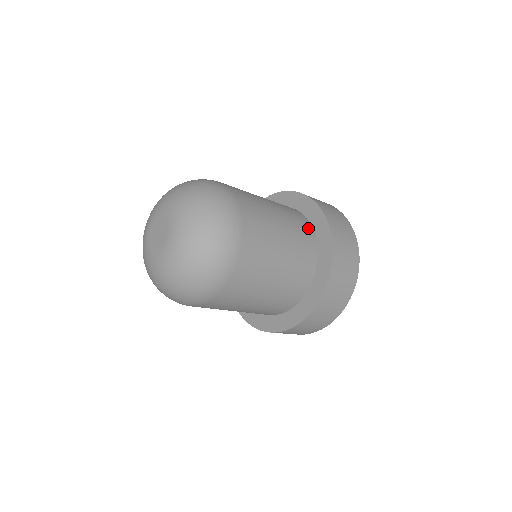
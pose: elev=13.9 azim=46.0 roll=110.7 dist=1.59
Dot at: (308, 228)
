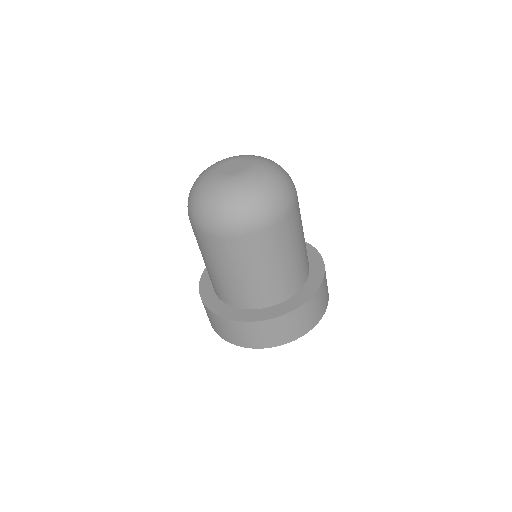
Dot at: (301, 281)
